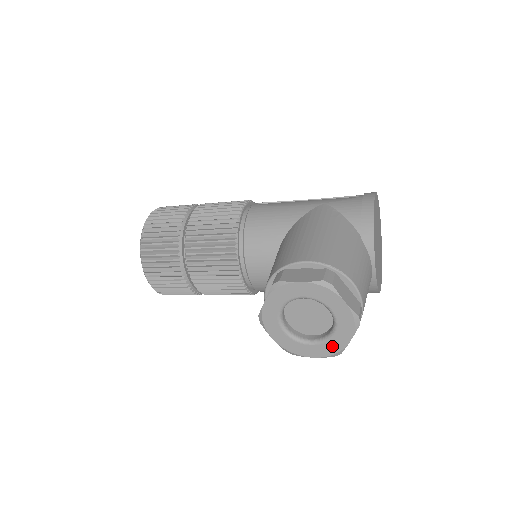
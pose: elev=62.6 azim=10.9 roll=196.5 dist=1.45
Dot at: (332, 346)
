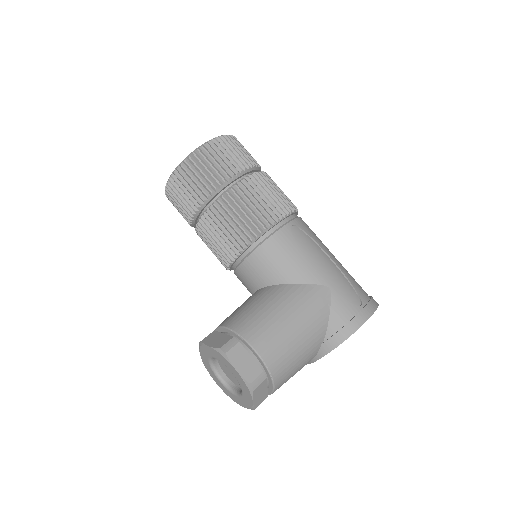
Dot at: (230, 394)
